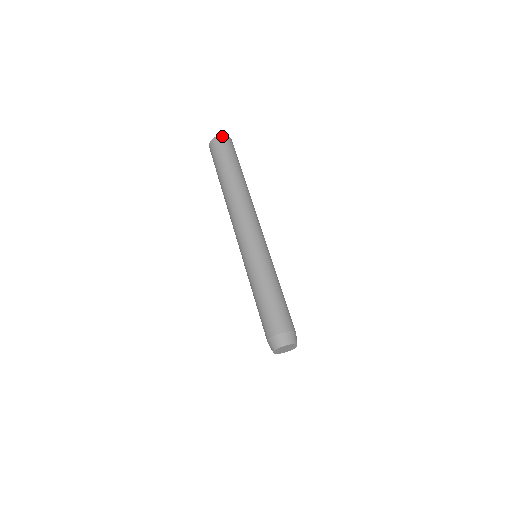
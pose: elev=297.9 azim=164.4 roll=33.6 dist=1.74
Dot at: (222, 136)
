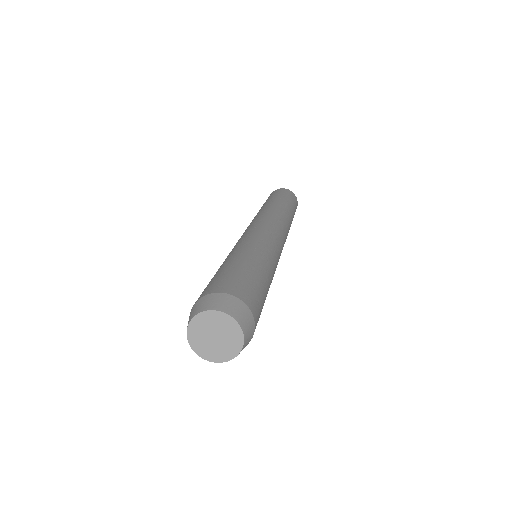
Dot at: occluded
